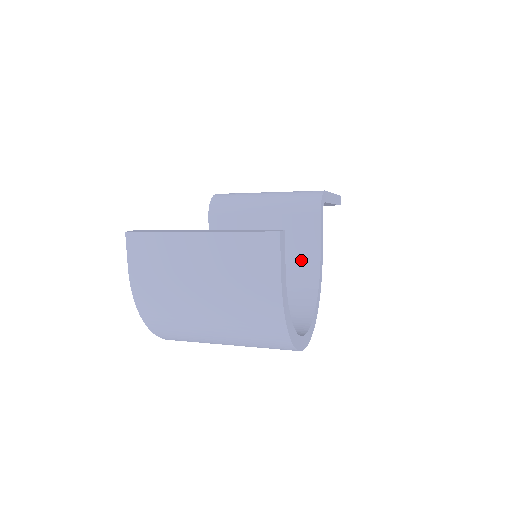
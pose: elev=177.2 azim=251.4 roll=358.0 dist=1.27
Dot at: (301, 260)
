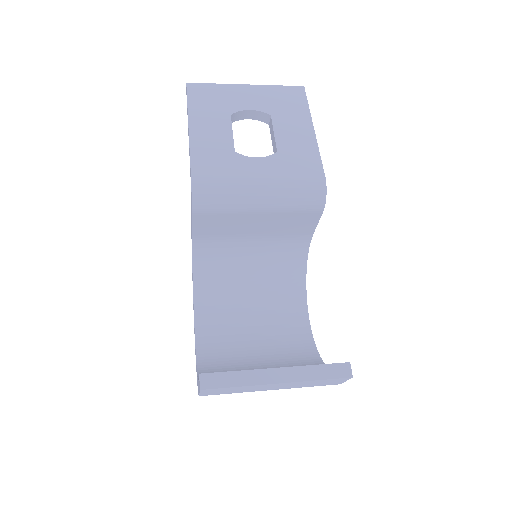
Dot at: (293, 240)
